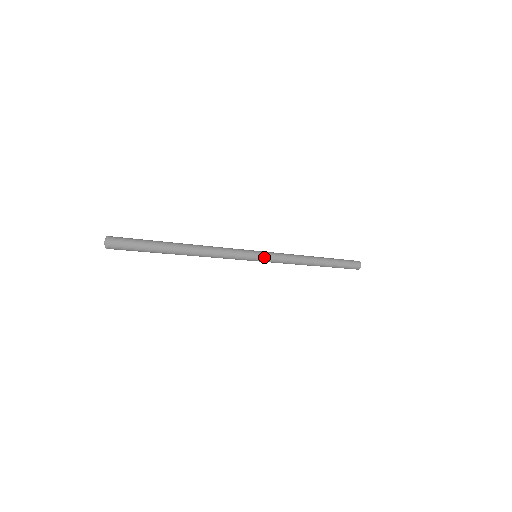
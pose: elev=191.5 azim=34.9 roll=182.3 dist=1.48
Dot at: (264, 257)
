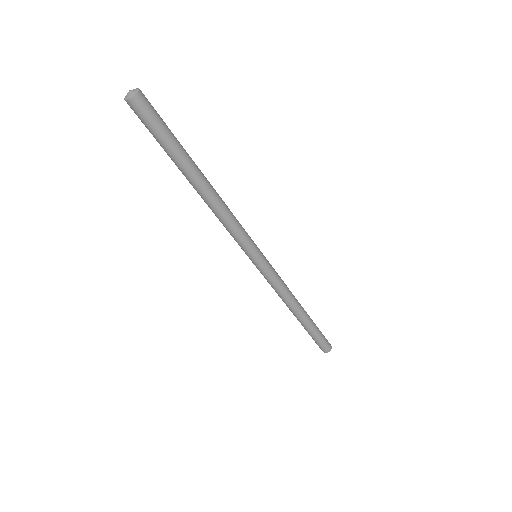
Dot at: (263, 264)
